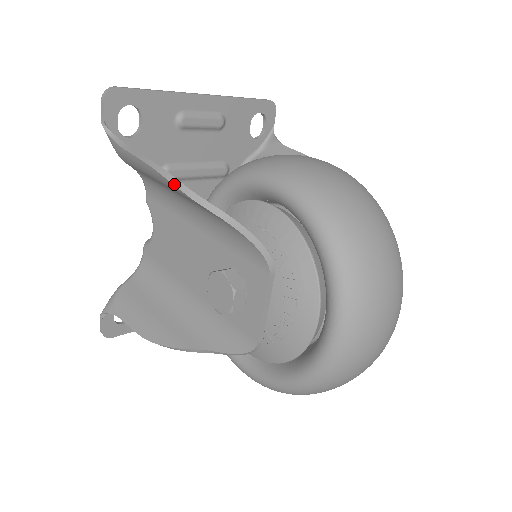
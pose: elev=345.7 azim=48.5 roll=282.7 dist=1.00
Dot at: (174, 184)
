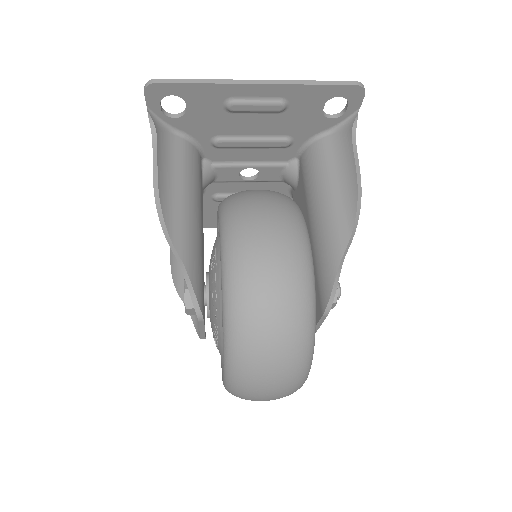
Dot at: (159, 216)
